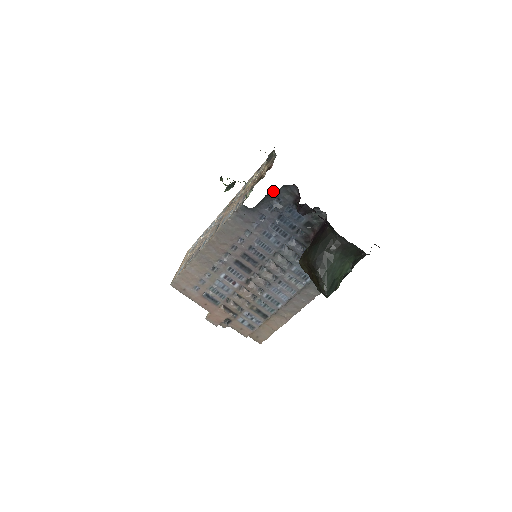
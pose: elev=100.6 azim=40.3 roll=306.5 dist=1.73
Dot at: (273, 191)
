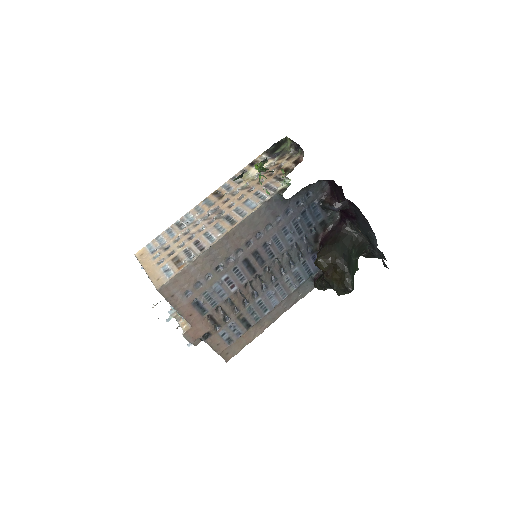
Dot at: (311, 184)
